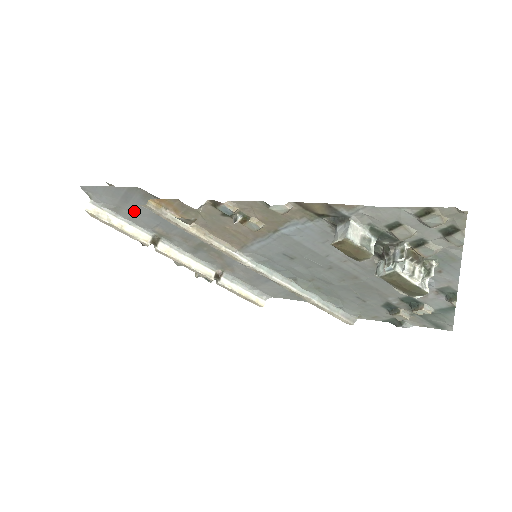
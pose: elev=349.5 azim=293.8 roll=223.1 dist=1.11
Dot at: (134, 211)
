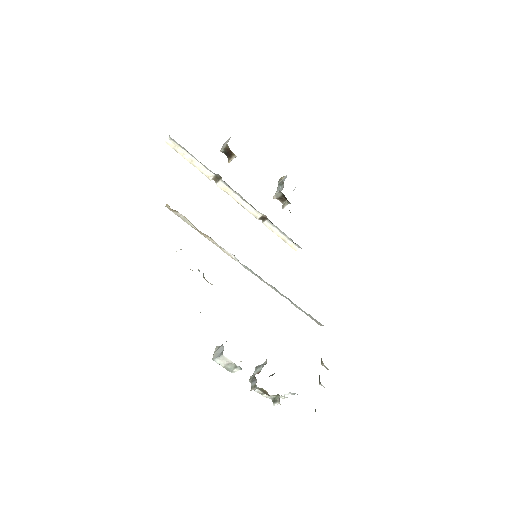
Dot at: occluded
